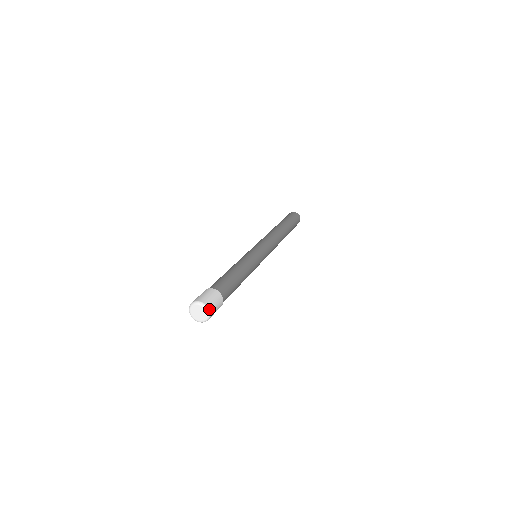
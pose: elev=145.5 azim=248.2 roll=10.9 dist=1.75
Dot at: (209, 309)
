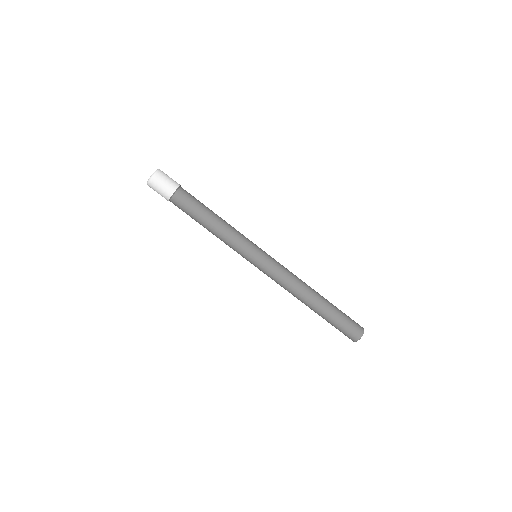
Dot at: (158, 171)
